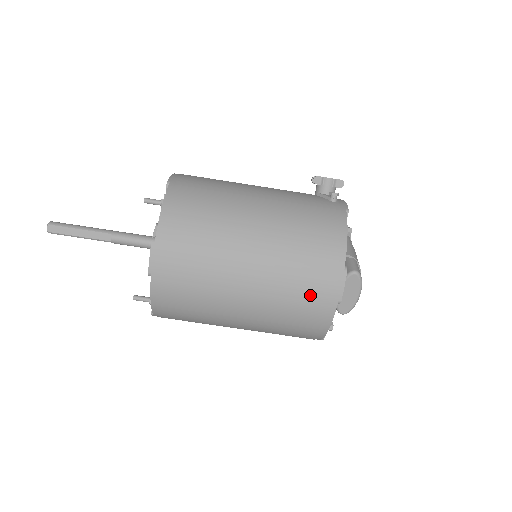
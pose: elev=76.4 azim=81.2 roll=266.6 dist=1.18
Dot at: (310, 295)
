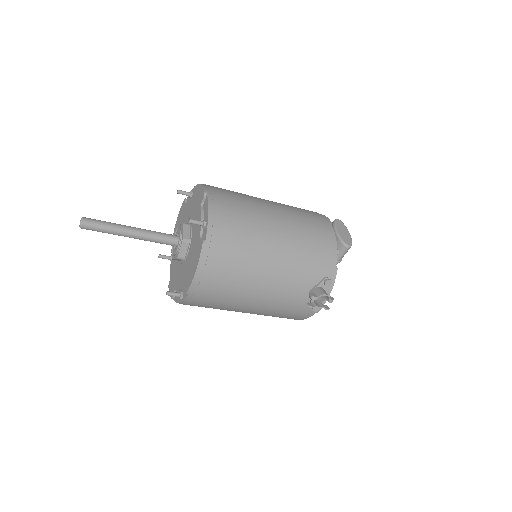
Dot at: occluded
